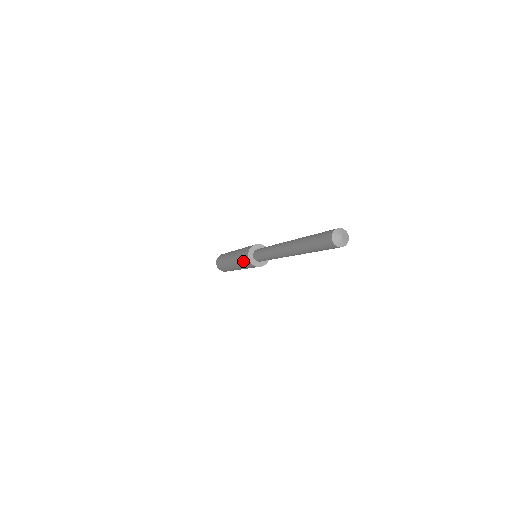
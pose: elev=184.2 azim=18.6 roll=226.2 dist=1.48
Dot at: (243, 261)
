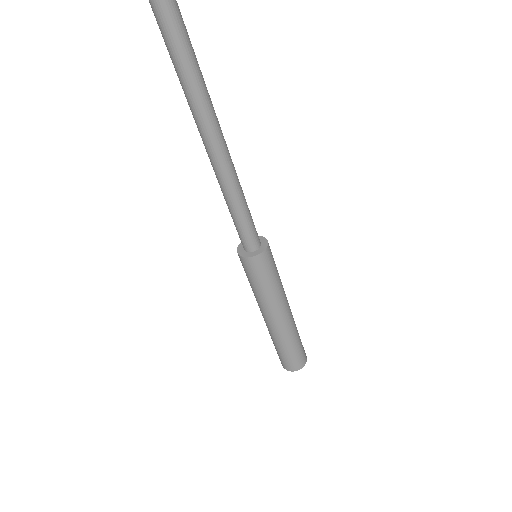
Dot at: (255, 278)
